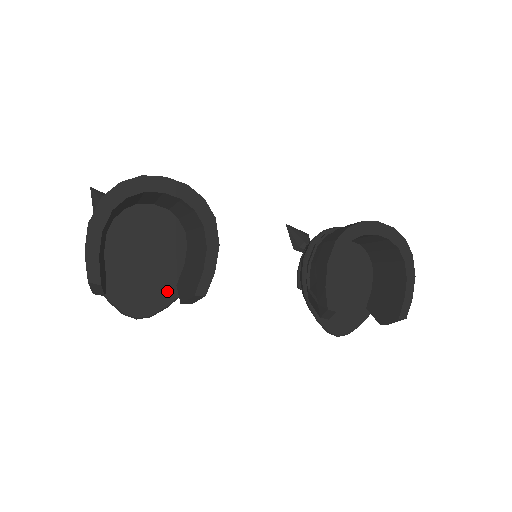
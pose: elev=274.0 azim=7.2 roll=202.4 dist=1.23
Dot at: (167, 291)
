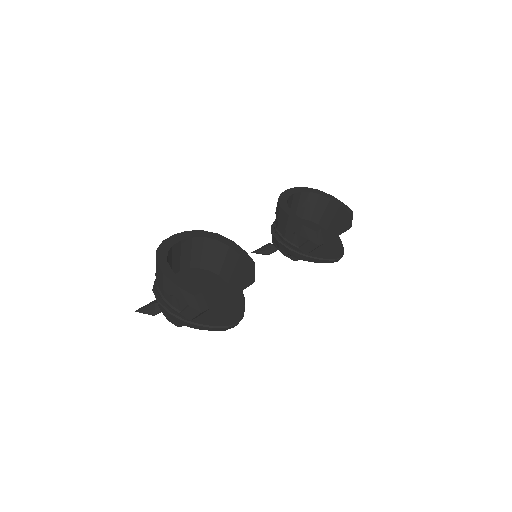
Dot at: (235, 300)
